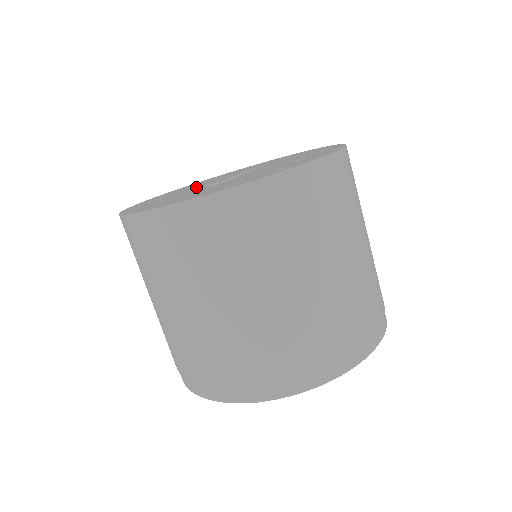
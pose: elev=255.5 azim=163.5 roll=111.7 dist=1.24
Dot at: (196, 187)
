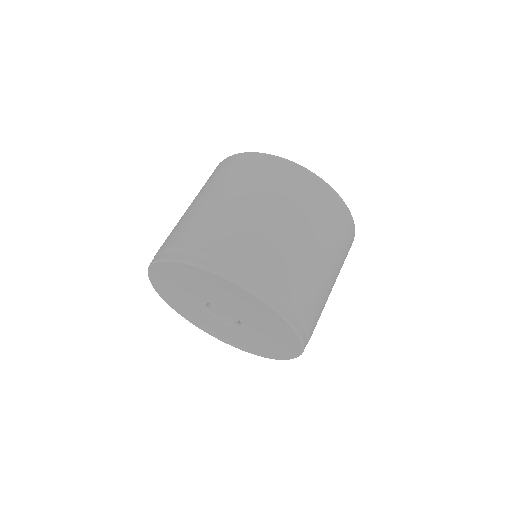
Dot at: occluded
